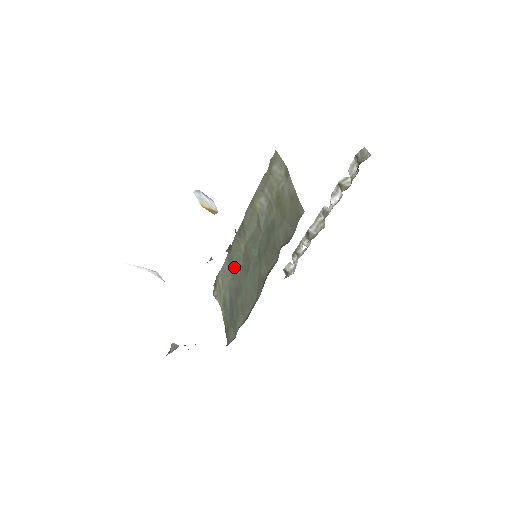
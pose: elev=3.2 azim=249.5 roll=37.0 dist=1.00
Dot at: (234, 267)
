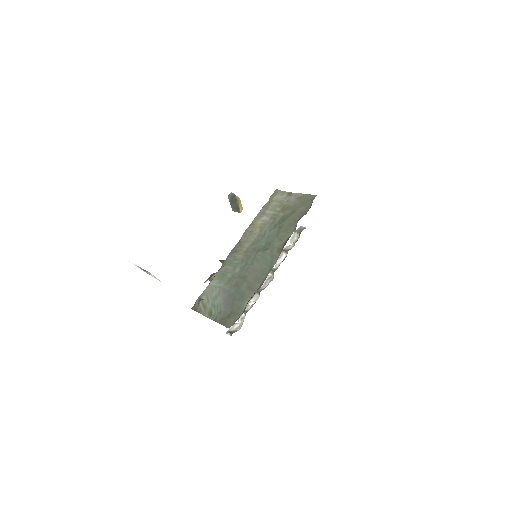
Dot at: (229, 274)
